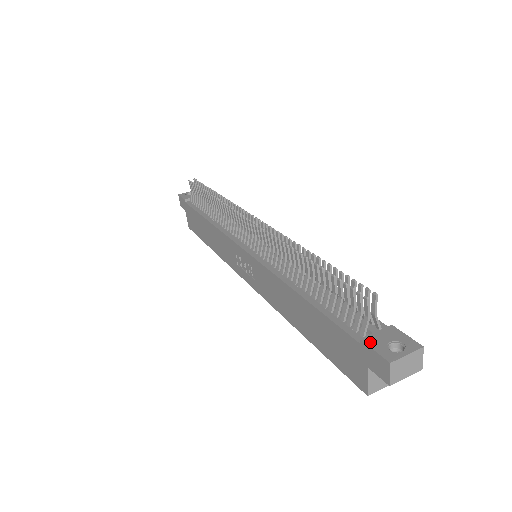
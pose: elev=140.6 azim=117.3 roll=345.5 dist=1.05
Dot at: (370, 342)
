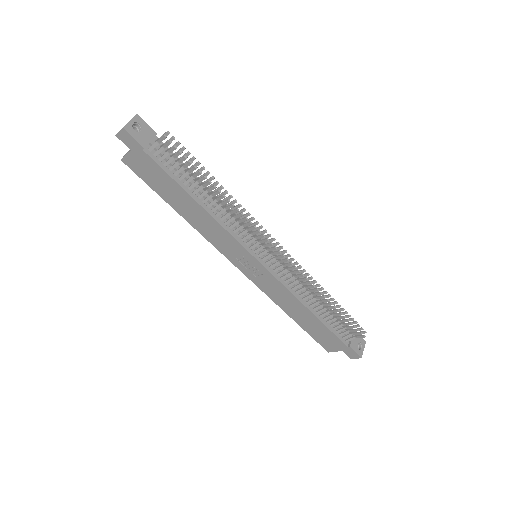
Dot at: (353, 347)
